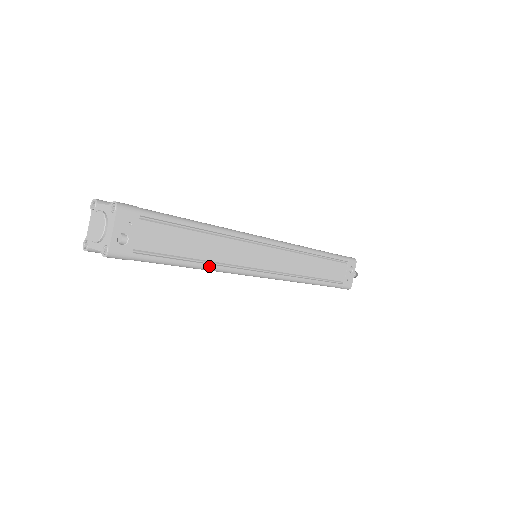
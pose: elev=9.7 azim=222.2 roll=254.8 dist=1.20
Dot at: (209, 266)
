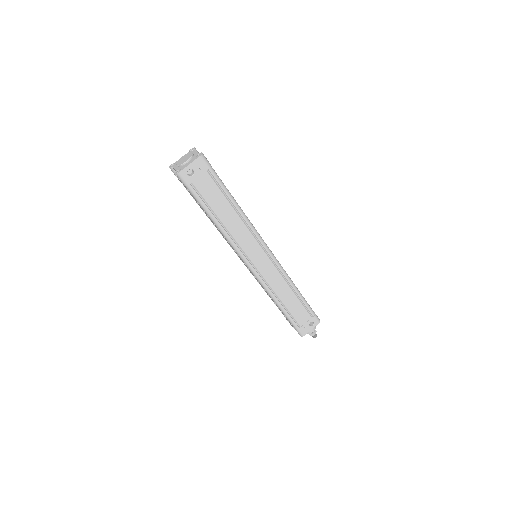
Dot at: (223, 229)
